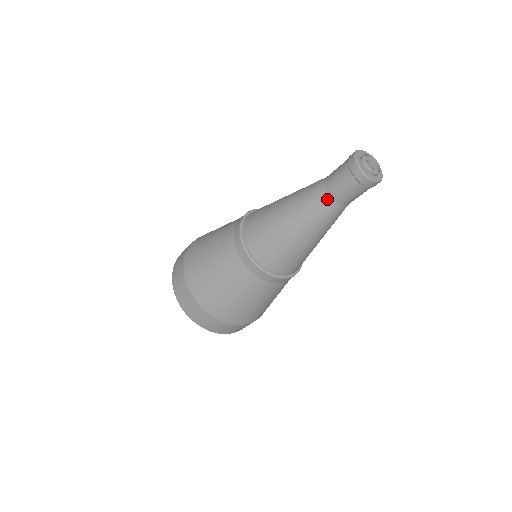
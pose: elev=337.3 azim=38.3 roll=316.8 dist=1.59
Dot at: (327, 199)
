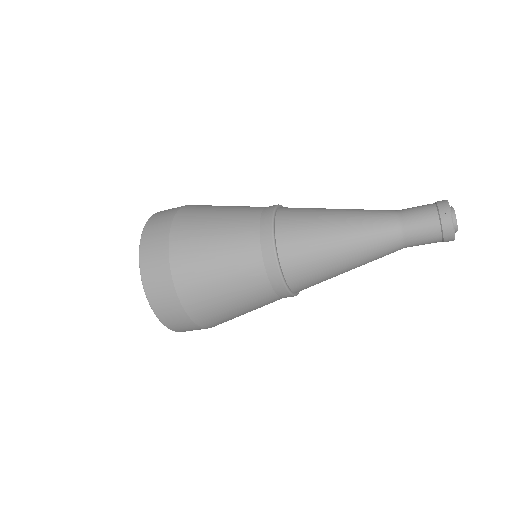
Dot at: (399, 248)
